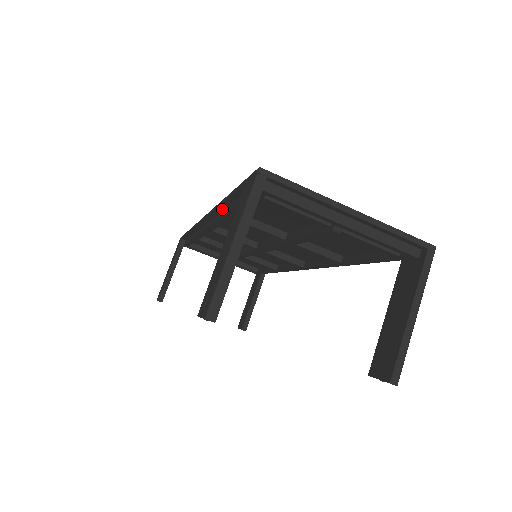
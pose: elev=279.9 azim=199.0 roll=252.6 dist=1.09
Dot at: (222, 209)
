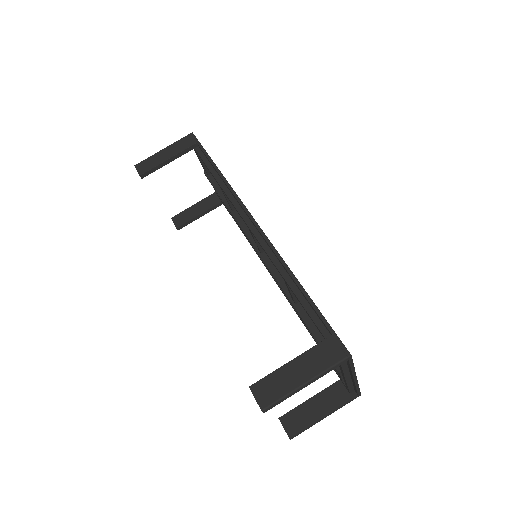
Dot at: (285, 268)
